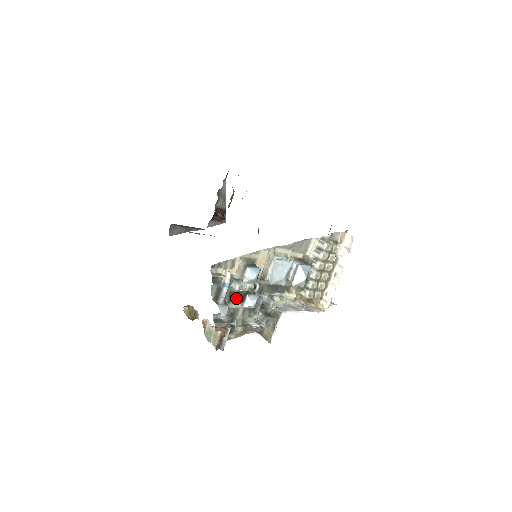
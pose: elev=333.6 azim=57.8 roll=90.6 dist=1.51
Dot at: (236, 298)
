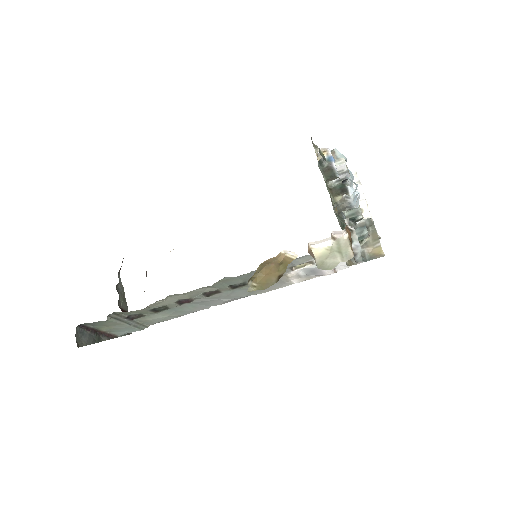
Dot at: (332, 199)
